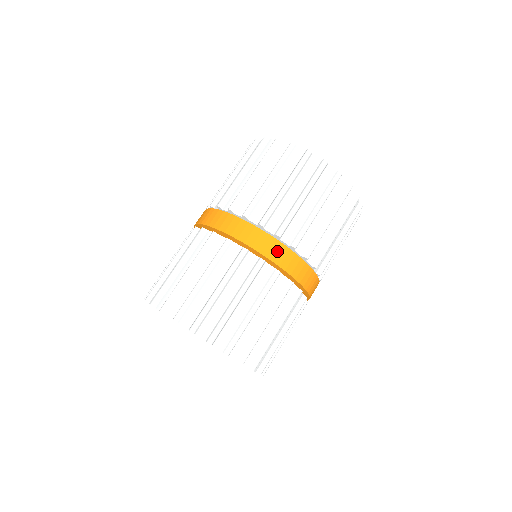
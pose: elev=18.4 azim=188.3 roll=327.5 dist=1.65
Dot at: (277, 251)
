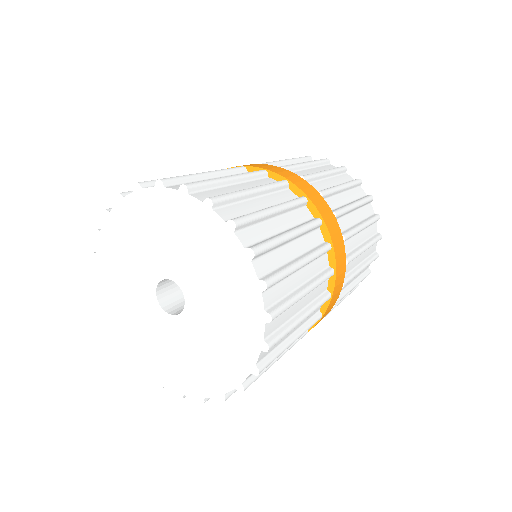
Dot at: (320, 202)
